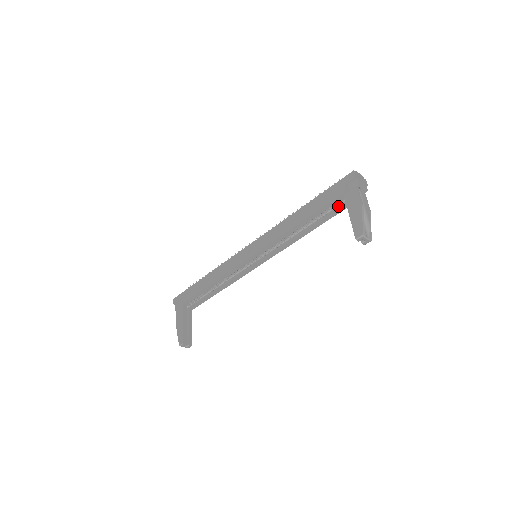
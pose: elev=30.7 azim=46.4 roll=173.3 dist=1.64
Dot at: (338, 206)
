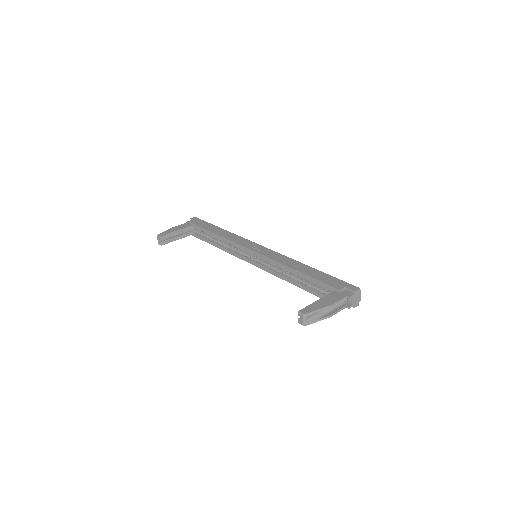
Dot at: (325, 293)
